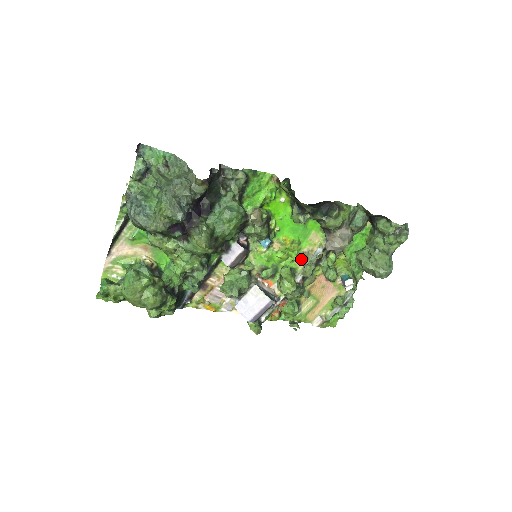
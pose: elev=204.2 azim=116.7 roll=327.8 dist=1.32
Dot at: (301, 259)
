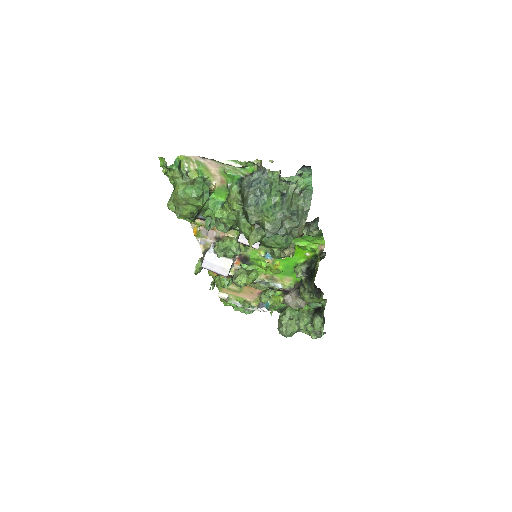
Dot at: (267, 276)
